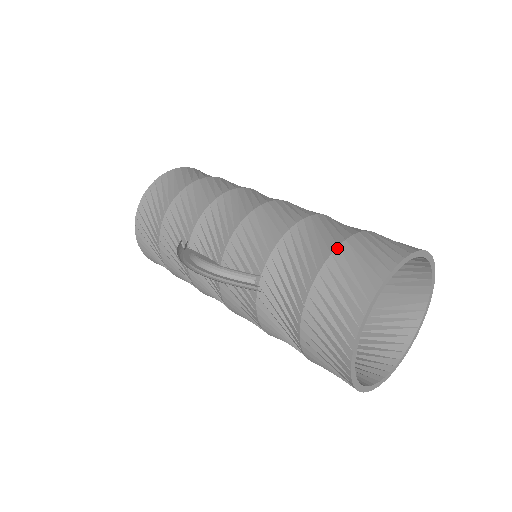
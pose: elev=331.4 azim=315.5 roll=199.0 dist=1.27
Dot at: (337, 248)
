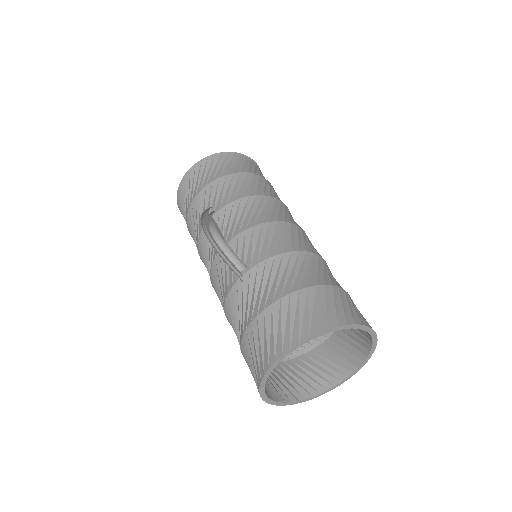
Dot at: (315, 286)
